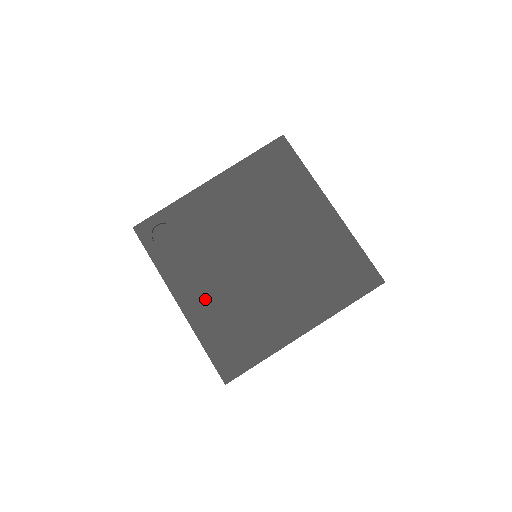
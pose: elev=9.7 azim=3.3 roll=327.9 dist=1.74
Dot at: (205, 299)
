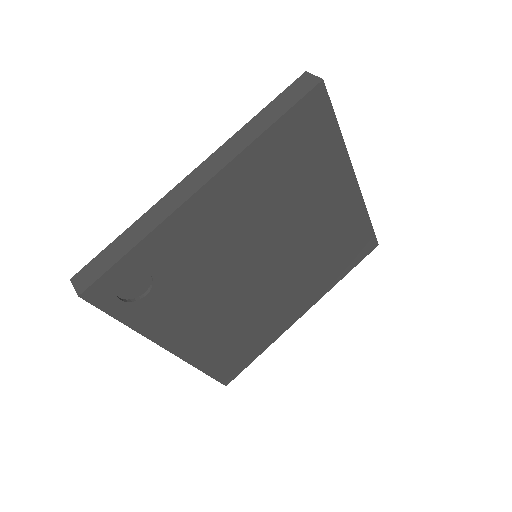
Dot at: (204, 333)
